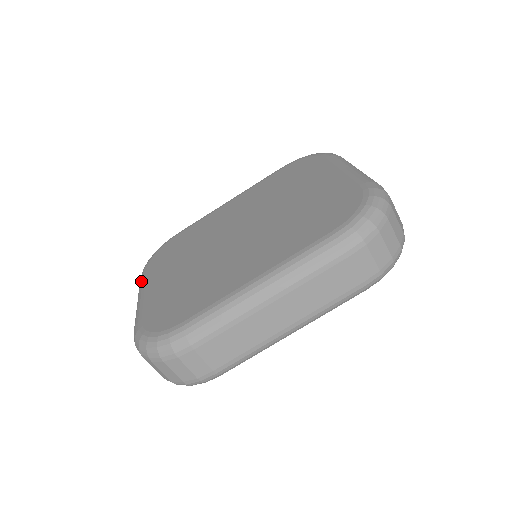
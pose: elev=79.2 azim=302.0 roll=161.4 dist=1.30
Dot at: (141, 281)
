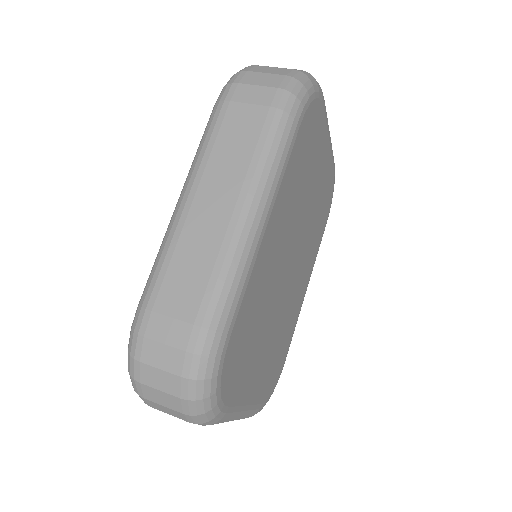
Dot at: occluded
